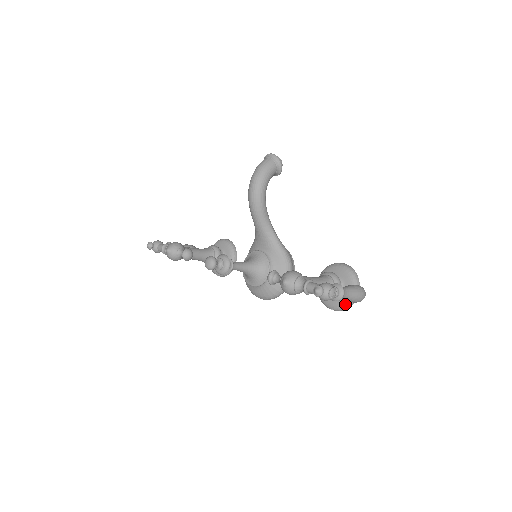
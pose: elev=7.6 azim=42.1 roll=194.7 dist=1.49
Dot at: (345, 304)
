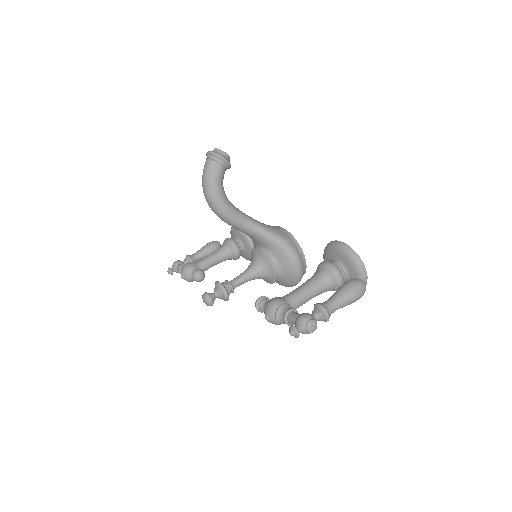
Dot at: occluded
